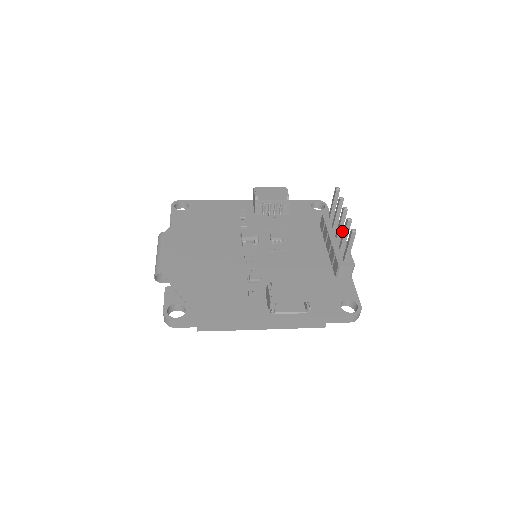
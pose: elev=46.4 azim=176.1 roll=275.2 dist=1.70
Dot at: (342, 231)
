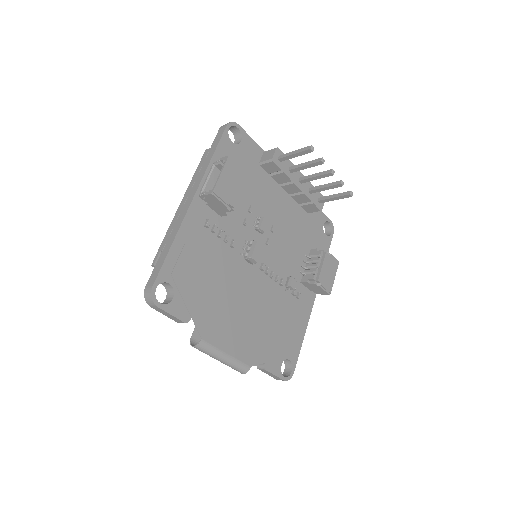
Dot at: occluded
